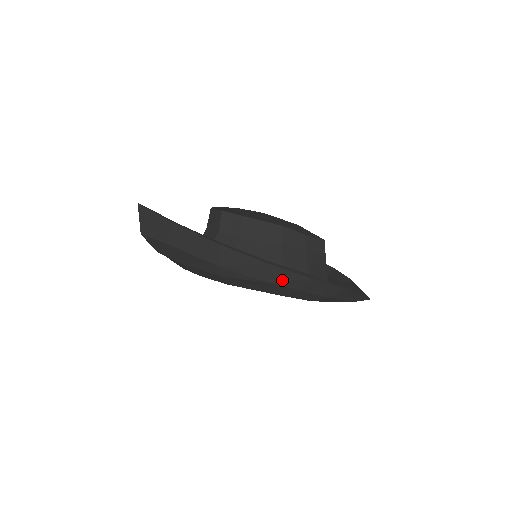
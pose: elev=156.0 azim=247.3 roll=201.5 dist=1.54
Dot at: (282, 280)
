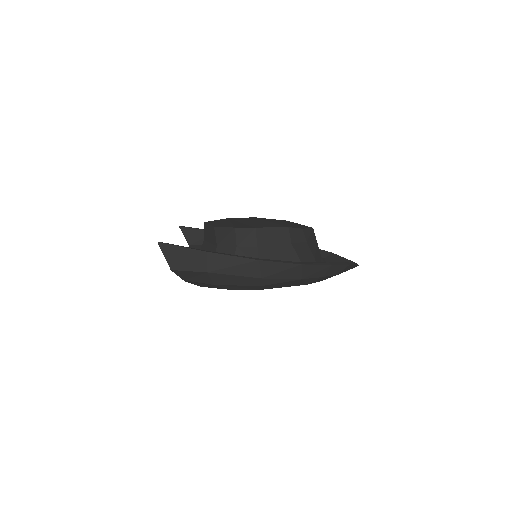
Dot at: (312, 274)
